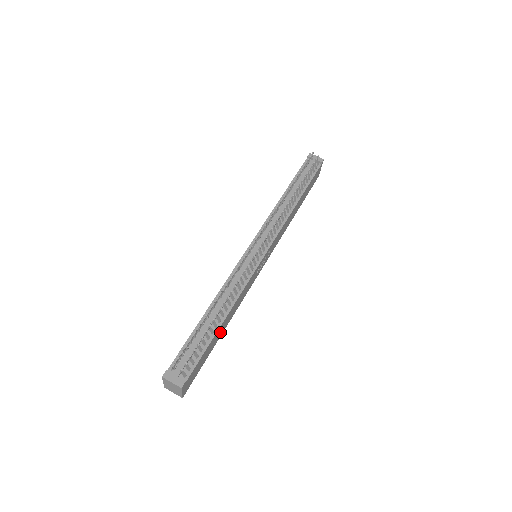
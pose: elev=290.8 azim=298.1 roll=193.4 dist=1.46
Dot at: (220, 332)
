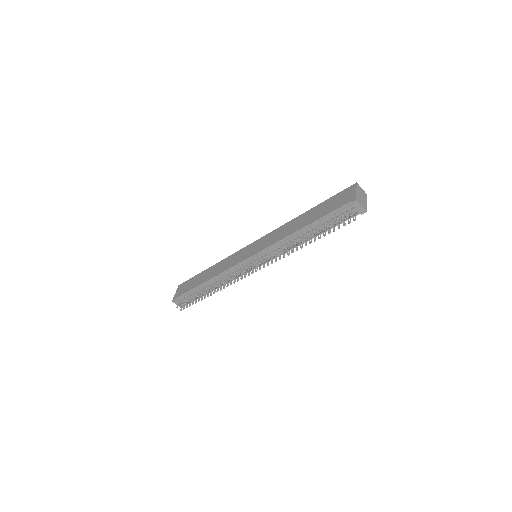
Dot at: occluded
